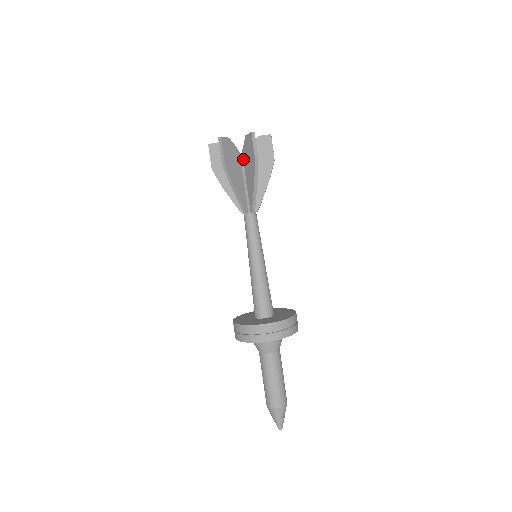
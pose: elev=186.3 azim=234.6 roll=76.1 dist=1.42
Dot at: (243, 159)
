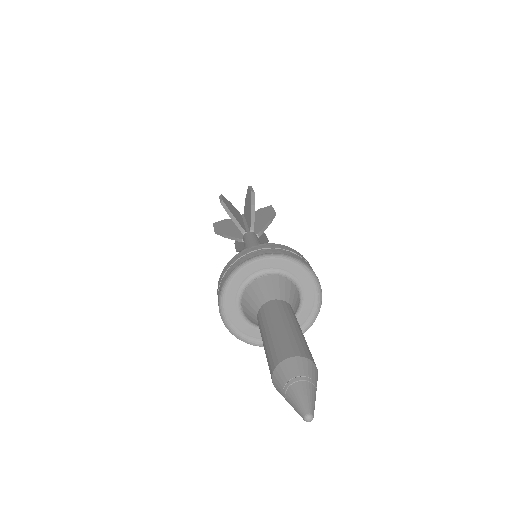
Dot at: occluded
